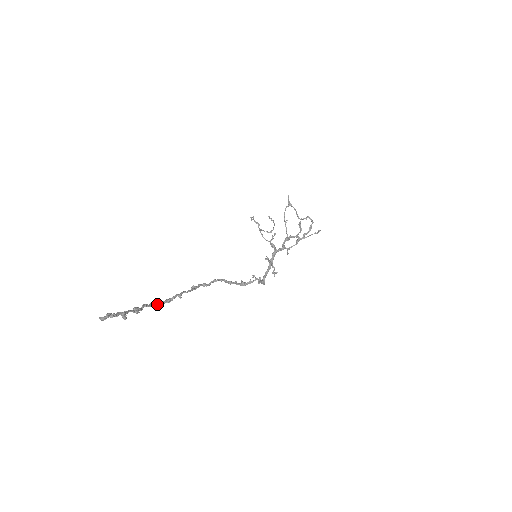
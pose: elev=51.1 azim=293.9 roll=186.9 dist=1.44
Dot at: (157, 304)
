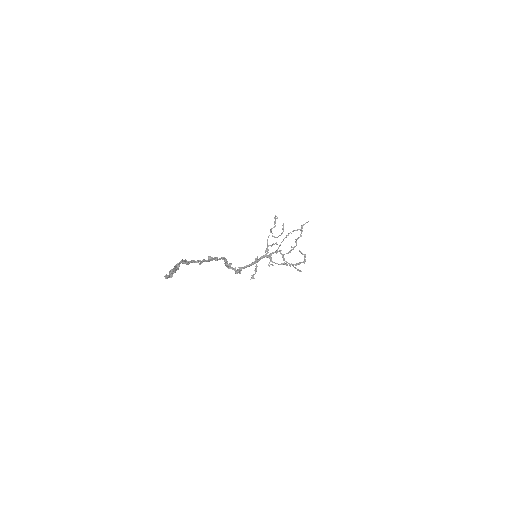
Dot at: (187, 263)
